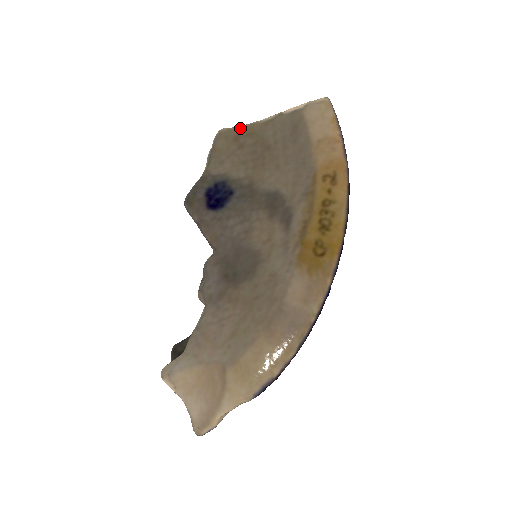
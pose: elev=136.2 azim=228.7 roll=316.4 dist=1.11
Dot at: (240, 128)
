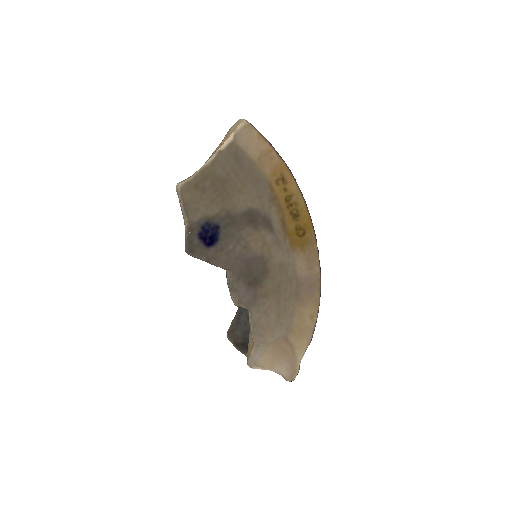
Dot at: (194, 177)
